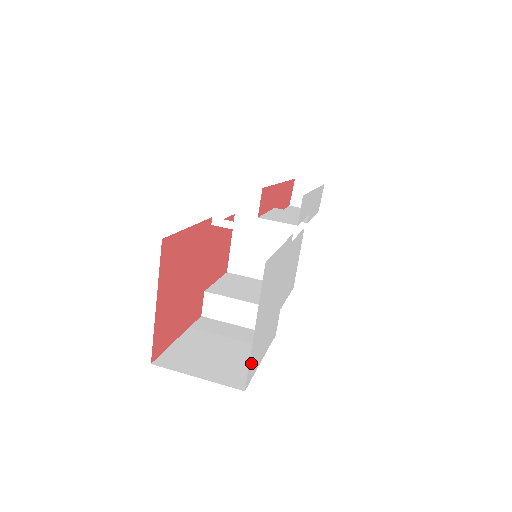
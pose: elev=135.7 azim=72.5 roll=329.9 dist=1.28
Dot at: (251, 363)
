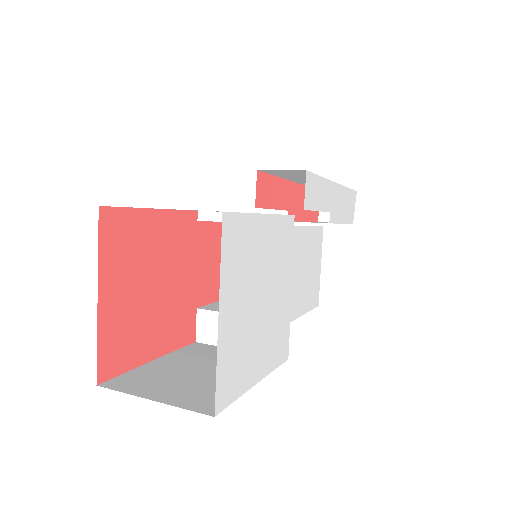
Dot at: (223, 374)
